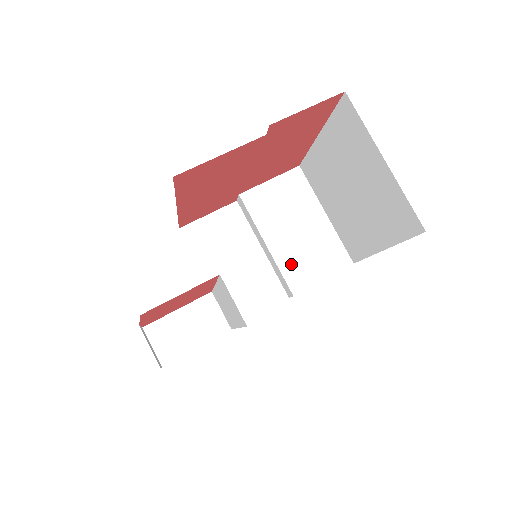
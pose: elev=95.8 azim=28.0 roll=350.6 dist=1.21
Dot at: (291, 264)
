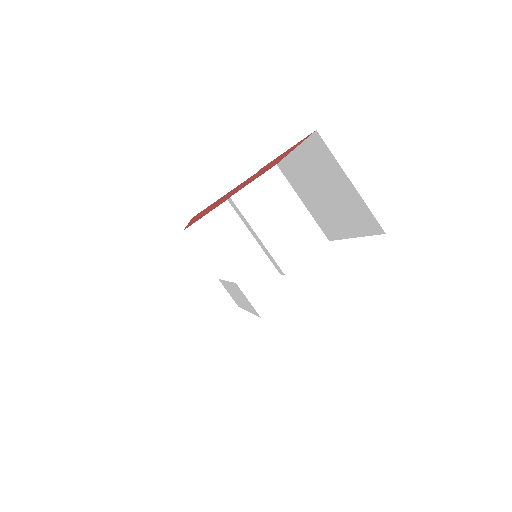
Dot at: (280, 249)
